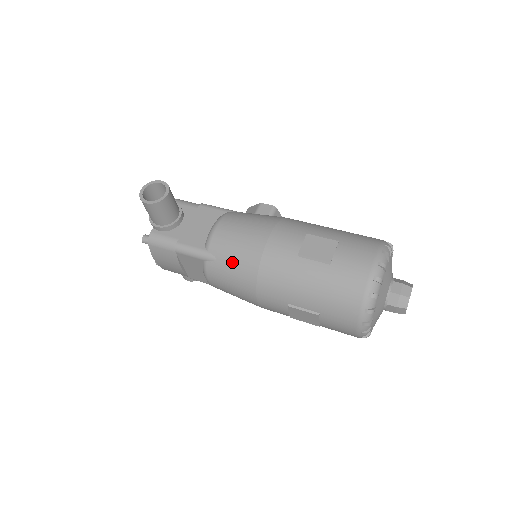
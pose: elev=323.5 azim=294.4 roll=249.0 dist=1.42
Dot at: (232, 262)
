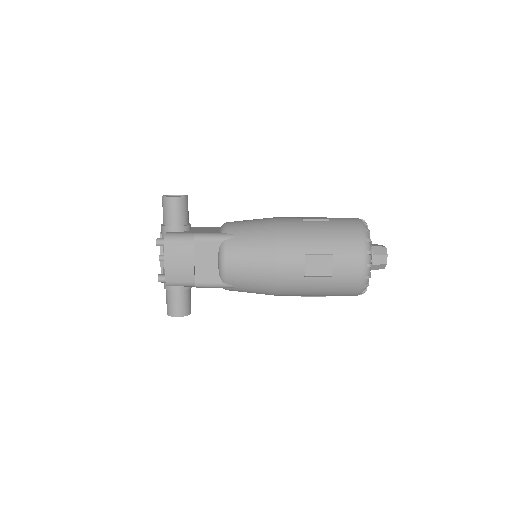
Dot at: (250, 234)
